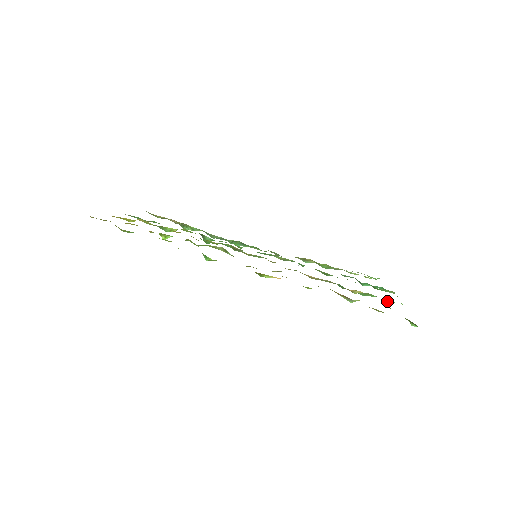
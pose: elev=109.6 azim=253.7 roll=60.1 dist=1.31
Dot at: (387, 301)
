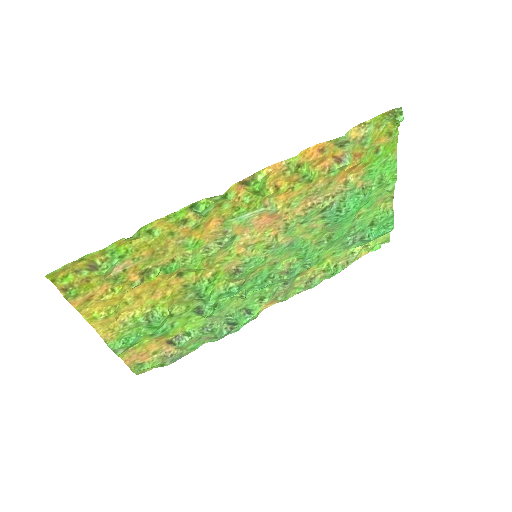
Dot at: (383, 181)
